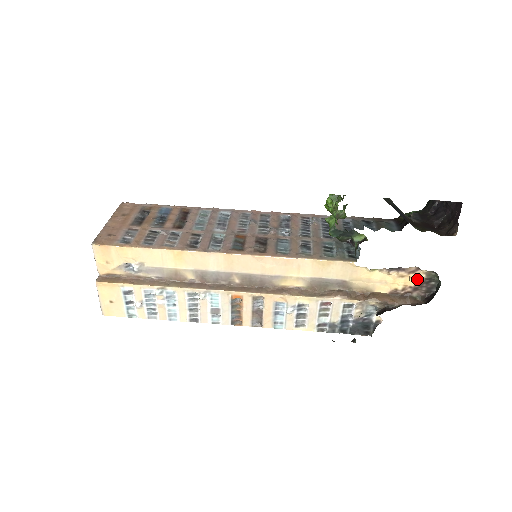
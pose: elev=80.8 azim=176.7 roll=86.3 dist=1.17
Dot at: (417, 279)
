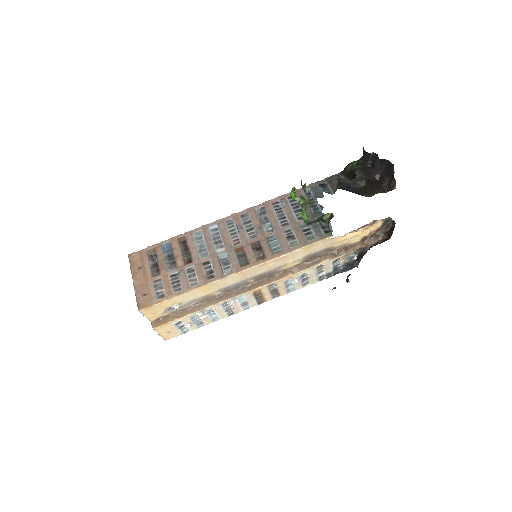
Dot at: (377, 225)
